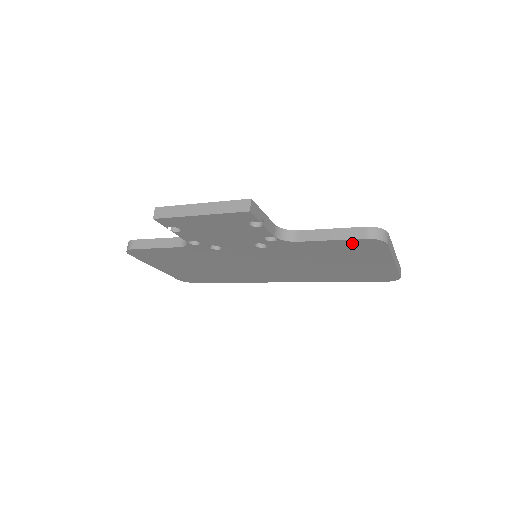
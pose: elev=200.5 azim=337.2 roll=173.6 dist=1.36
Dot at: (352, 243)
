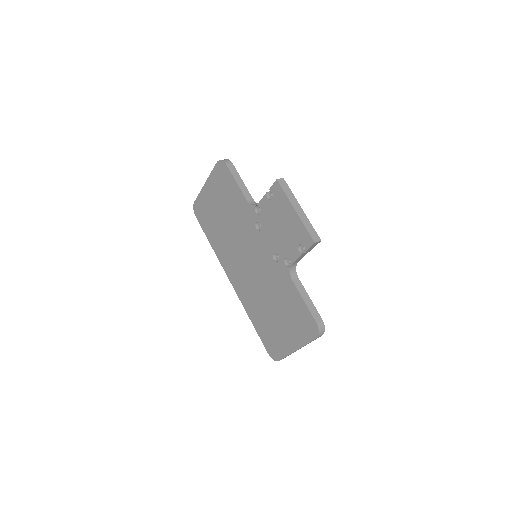
Dot at: (307, 316)
